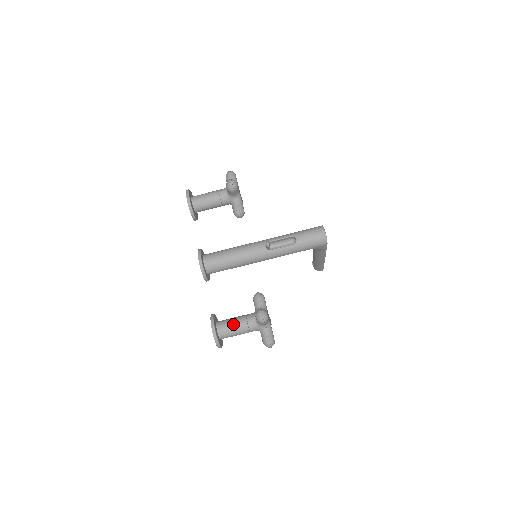
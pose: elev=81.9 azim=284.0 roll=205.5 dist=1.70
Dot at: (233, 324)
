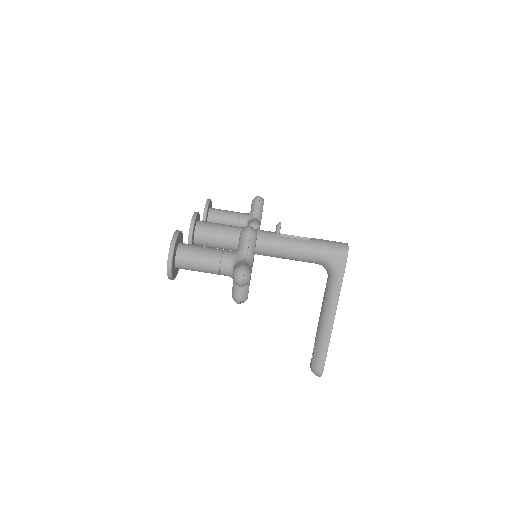
Dot at: occluded
